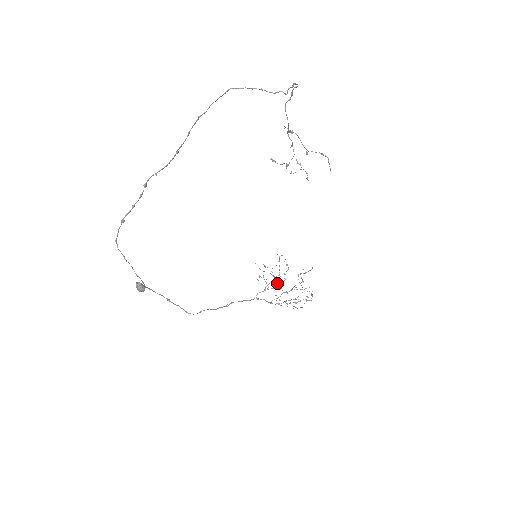
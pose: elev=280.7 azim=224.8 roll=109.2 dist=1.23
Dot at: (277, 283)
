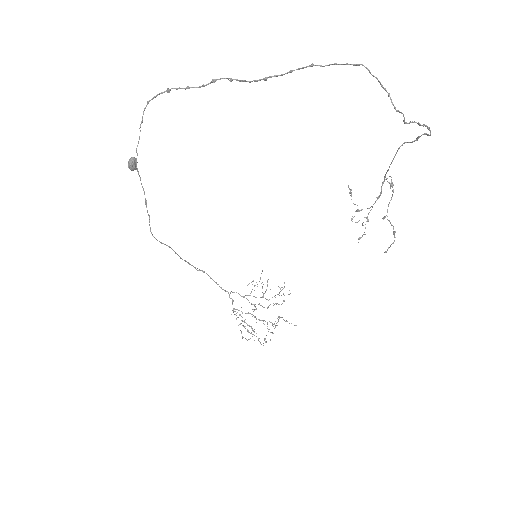
Dot at: (259, 303)
